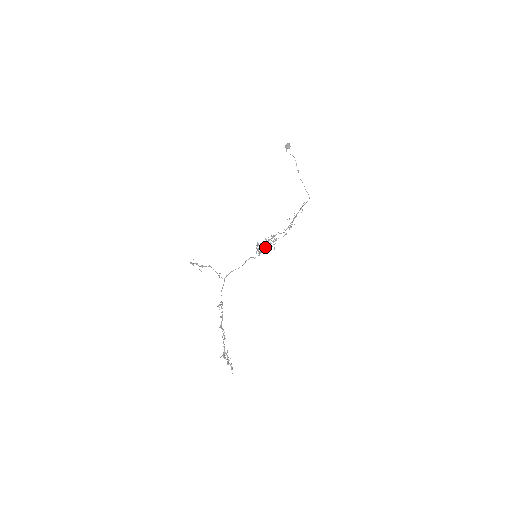
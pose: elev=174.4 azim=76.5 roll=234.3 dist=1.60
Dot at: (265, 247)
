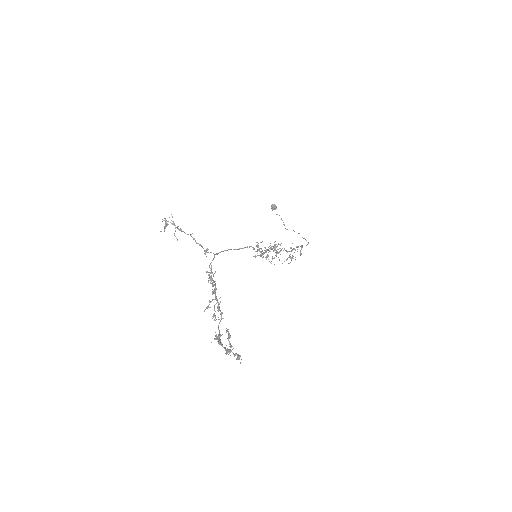
Dot at: (269, 248)
